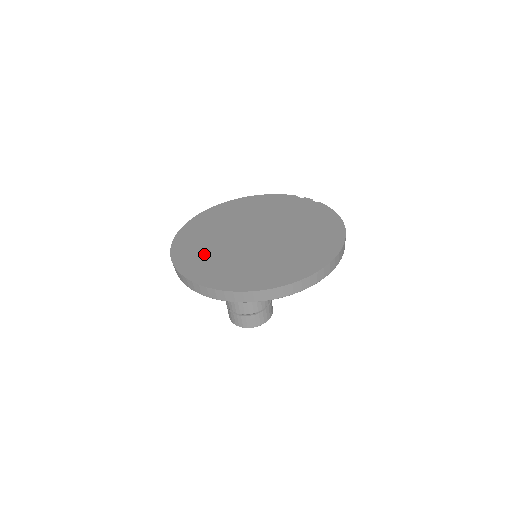
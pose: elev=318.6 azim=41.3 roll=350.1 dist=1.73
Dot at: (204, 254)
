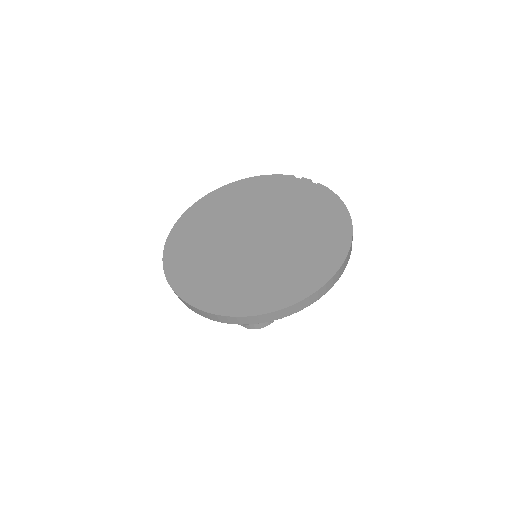
Dot at: (200, 266)
